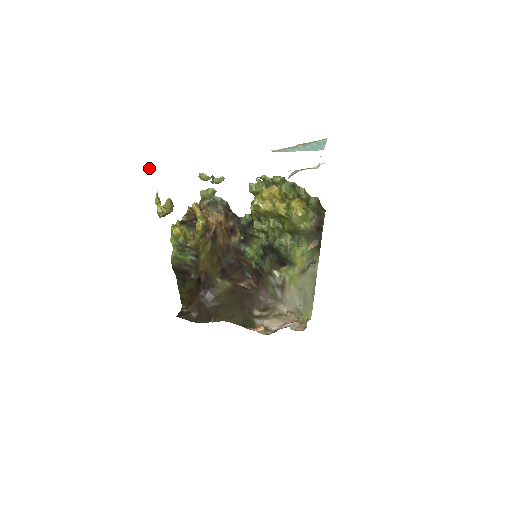
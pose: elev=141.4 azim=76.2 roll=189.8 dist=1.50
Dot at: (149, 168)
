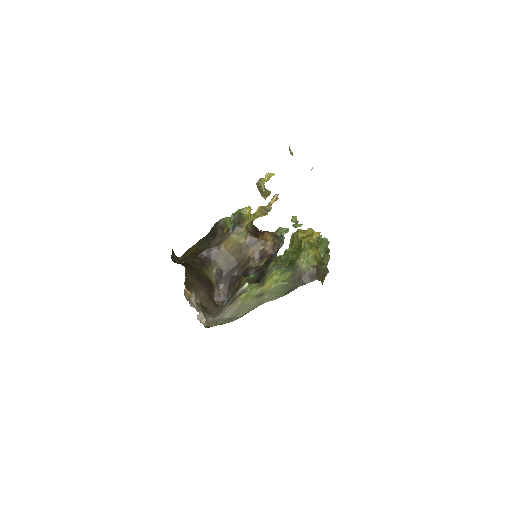
Dot at: occluded
